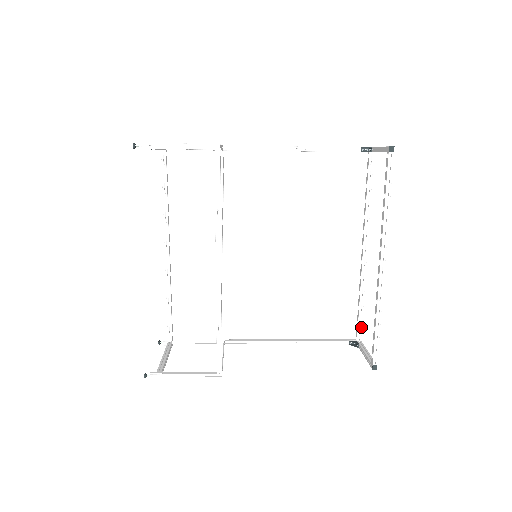
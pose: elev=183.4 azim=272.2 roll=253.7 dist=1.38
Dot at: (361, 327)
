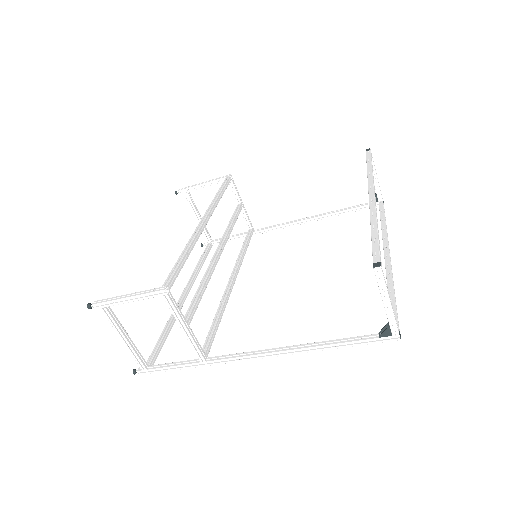
Dot at: (395, 316)
